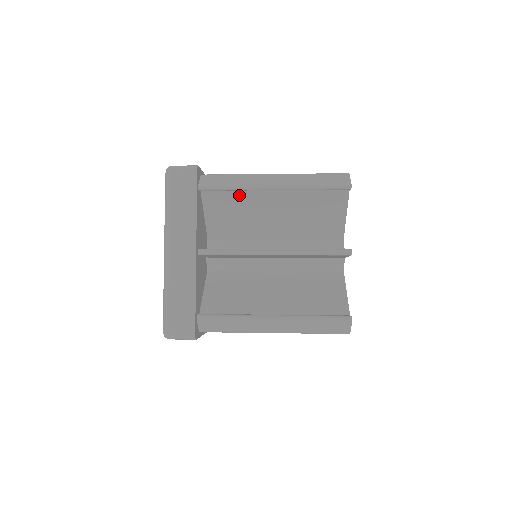
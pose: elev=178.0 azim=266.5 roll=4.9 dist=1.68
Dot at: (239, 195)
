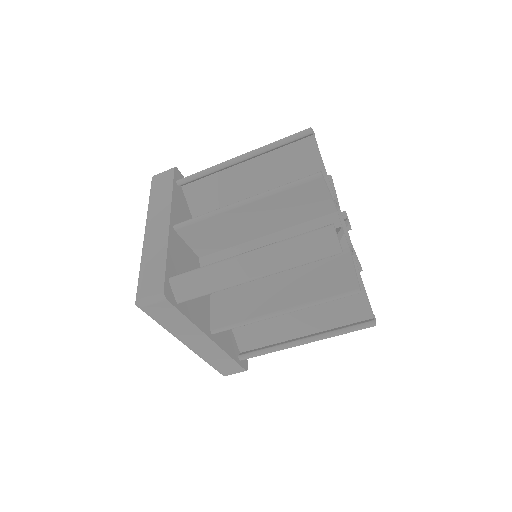
Dot at: (217, 183)
